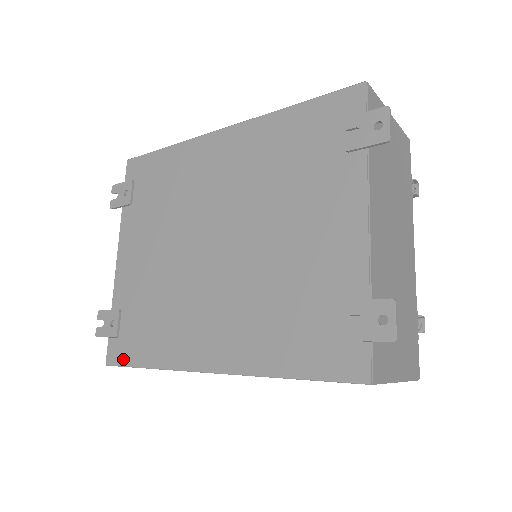
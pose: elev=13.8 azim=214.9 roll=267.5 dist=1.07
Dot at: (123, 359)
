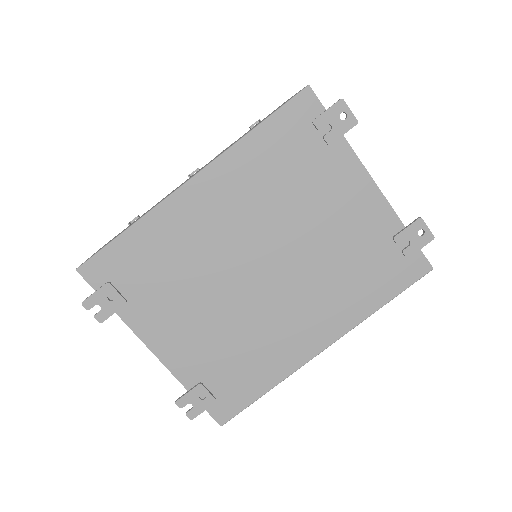
Dot at: (237, 408)
